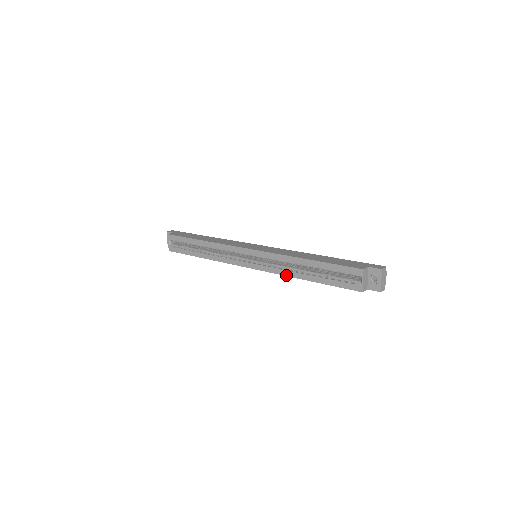
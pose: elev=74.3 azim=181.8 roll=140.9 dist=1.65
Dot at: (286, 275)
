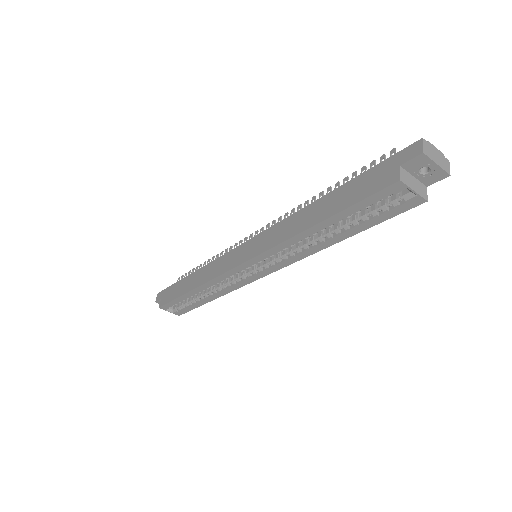
Dot at: (310, 254)
